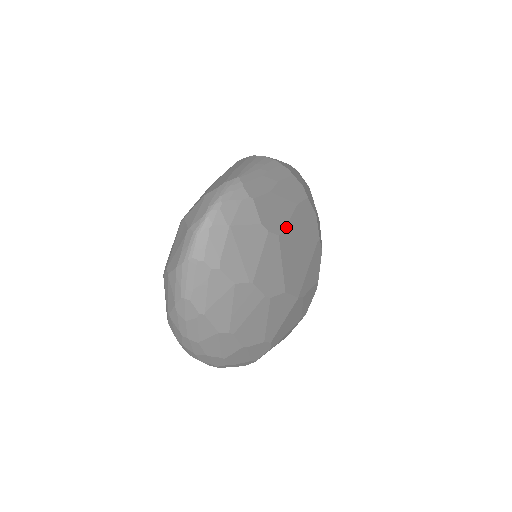
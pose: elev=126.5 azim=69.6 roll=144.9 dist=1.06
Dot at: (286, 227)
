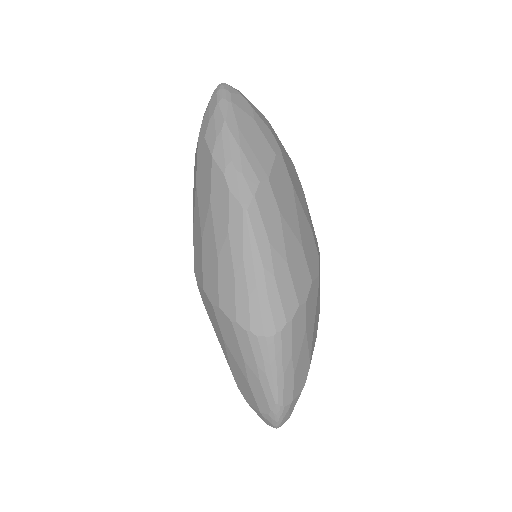
Dot at: (309, 355)
